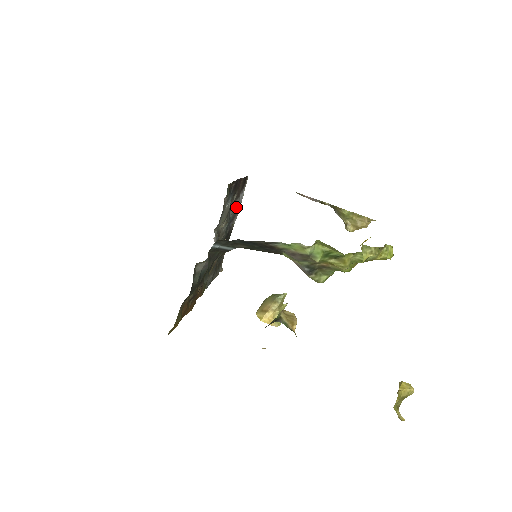
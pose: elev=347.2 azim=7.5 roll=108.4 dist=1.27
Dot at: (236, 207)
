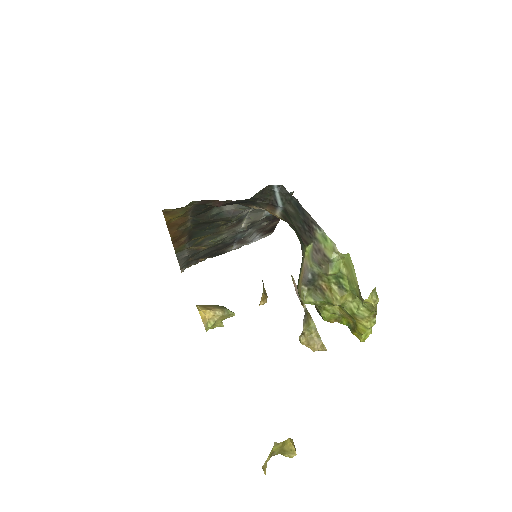
Dot at: (250, 237)
